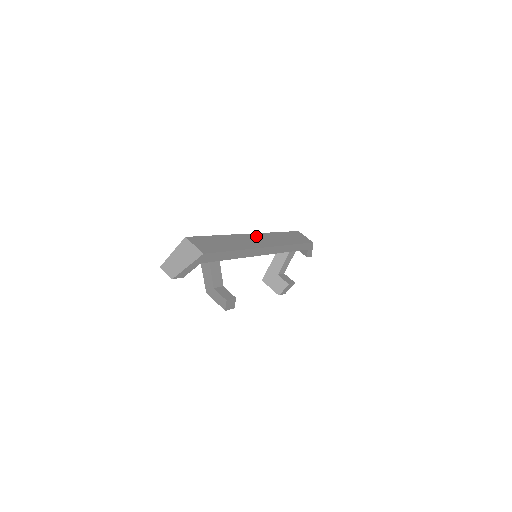
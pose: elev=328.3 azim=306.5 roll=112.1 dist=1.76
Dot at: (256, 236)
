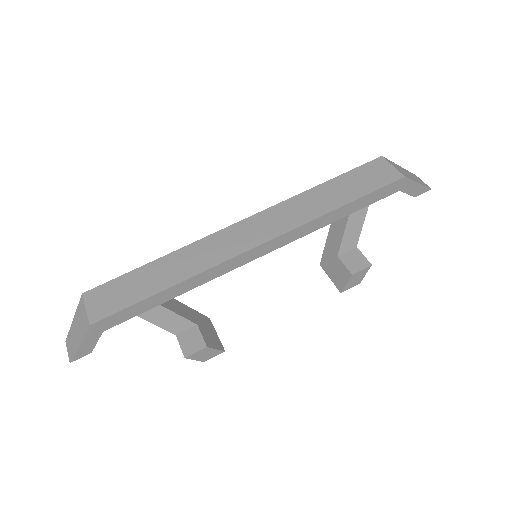
Dot at: (244, 225)
